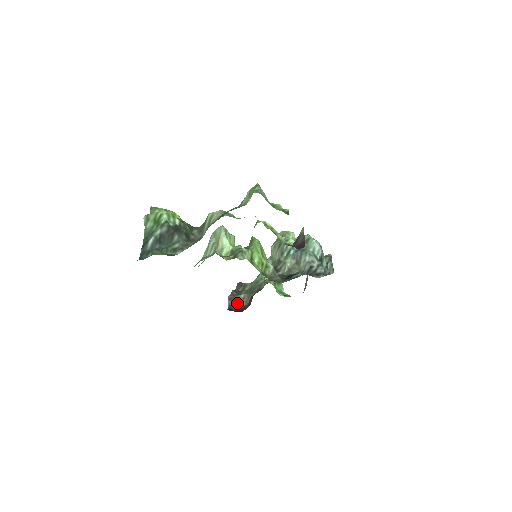
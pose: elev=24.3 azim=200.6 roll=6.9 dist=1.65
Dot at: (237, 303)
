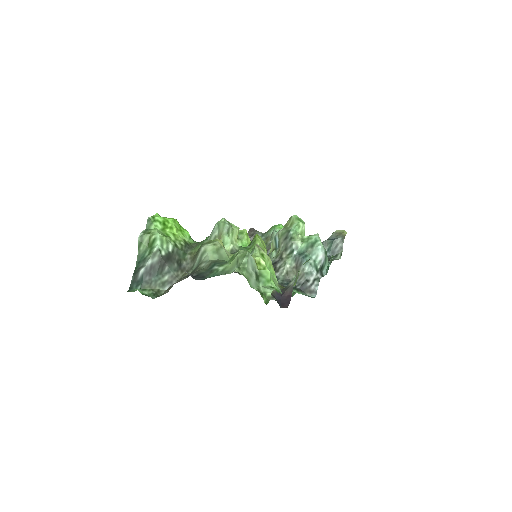
Dot at: occluded
